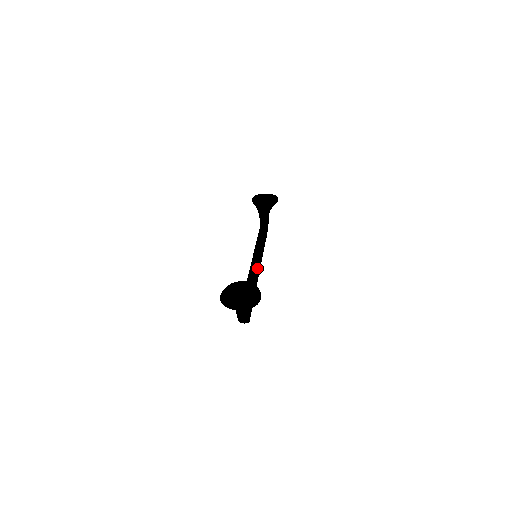
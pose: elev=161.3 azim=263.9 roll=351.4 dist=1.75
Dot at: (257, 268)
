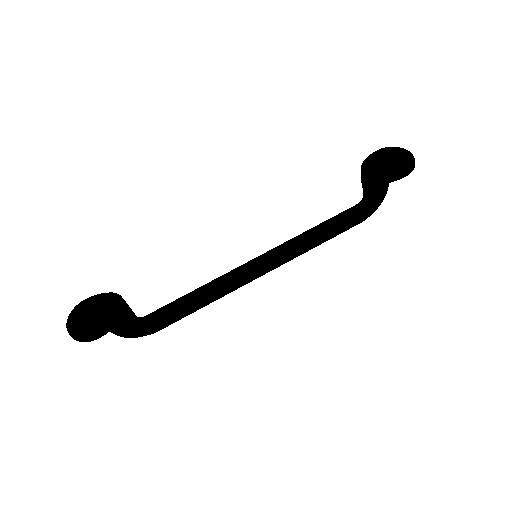
Dot at: (243, 273)
